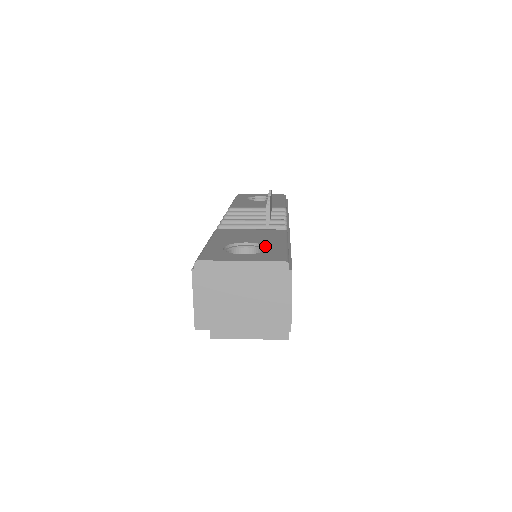
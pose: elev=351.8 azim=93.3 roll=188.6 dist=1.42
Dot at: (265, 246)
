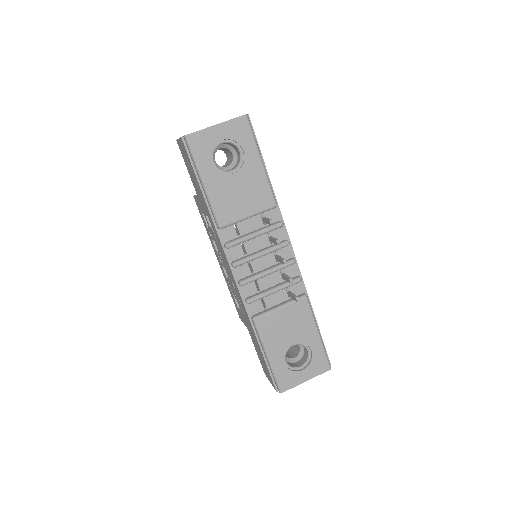
Dot at: (308, 346)
